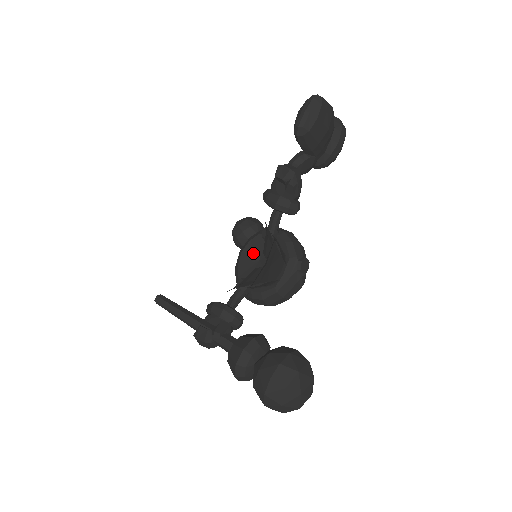
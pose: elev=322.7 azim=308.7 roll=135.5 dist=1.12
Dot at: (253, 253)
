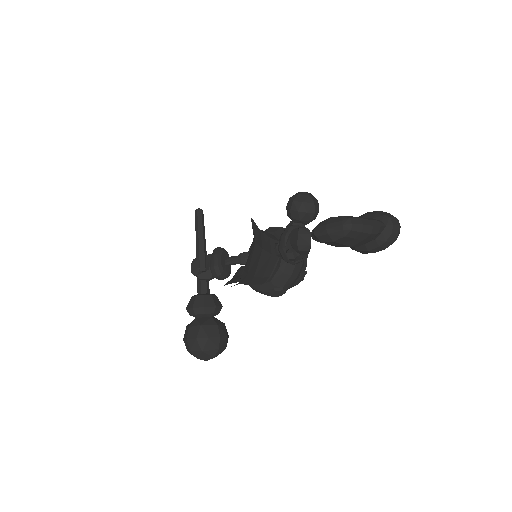
Dot at: occluded
